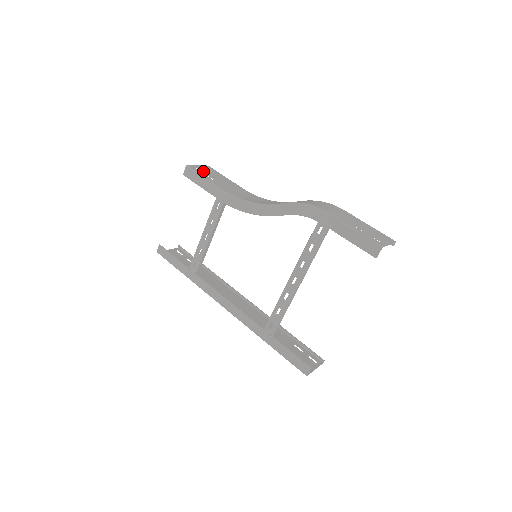
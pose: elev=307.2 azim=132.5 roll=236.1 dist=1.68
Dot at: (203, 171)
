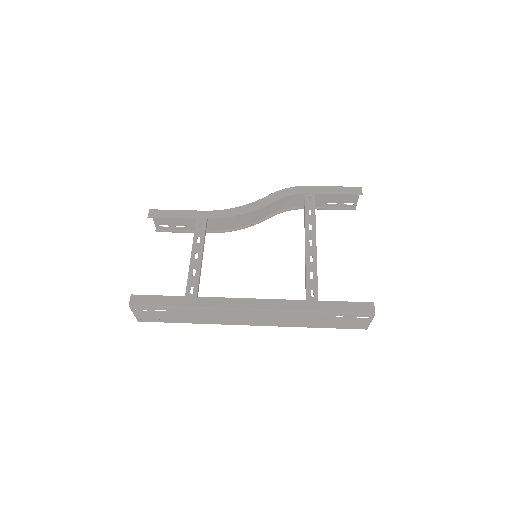
Dot at: occluded
